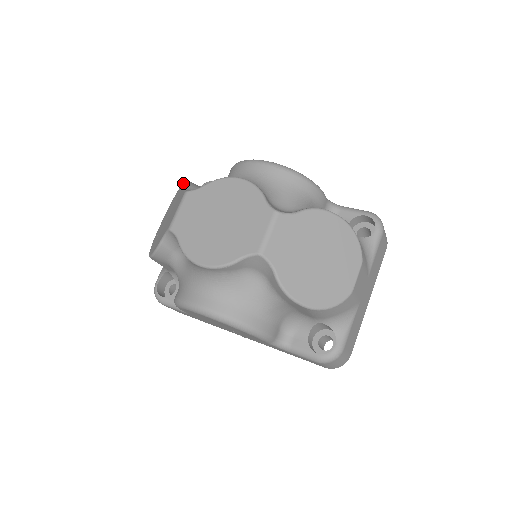
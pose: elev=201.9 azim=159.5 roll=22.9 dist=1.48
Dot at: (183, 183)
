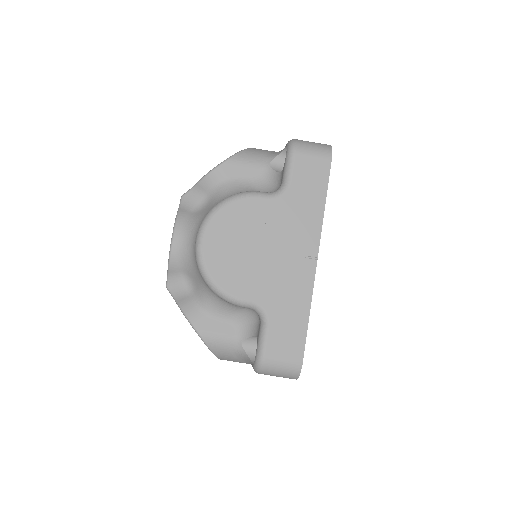
Dot at: occluded
